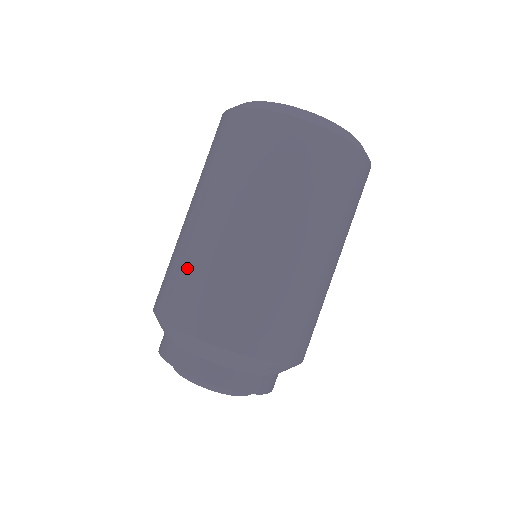
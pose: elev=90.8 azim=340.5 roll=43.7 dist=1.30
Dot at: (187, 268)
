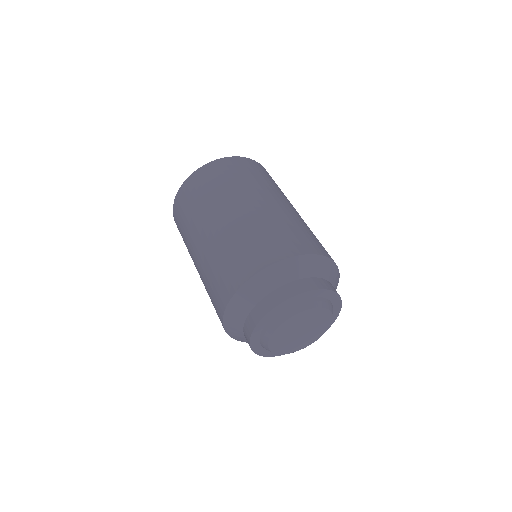
Dot at: (208, 285)
